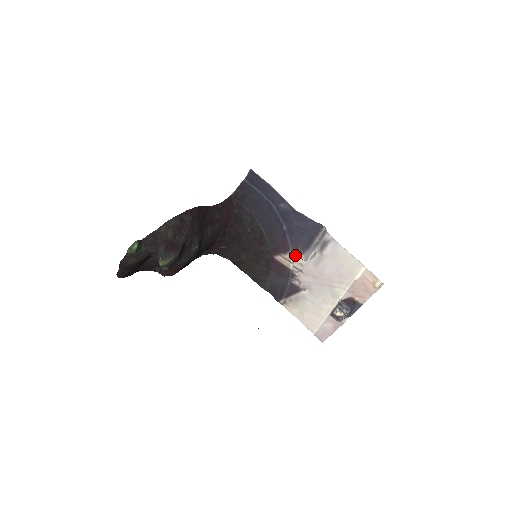
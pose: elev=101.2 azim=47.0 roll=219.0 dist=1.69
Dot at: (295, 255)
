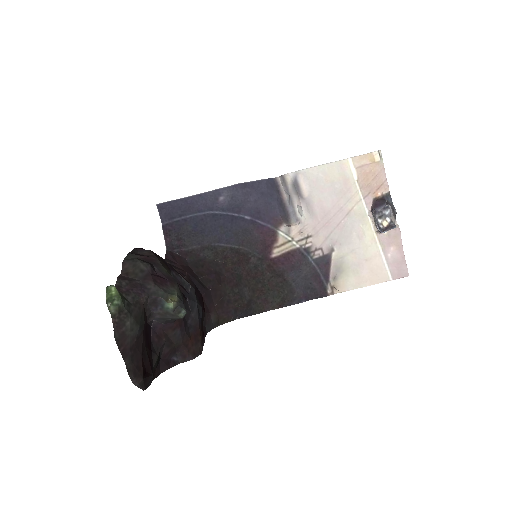
Dot at: (286, 230)
